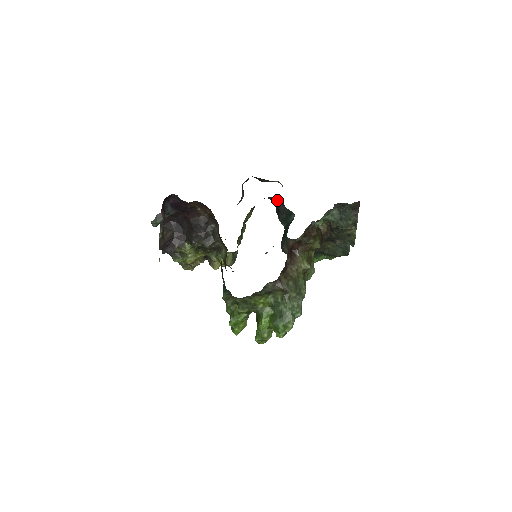
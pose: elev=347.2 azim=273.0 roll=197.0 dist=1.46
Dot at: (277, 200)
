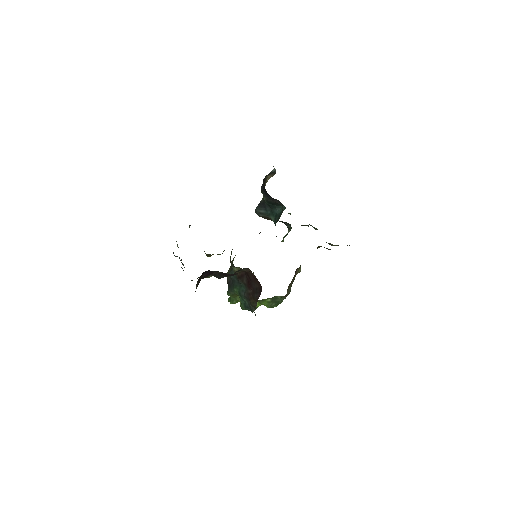
Dot at: (276, 199)
